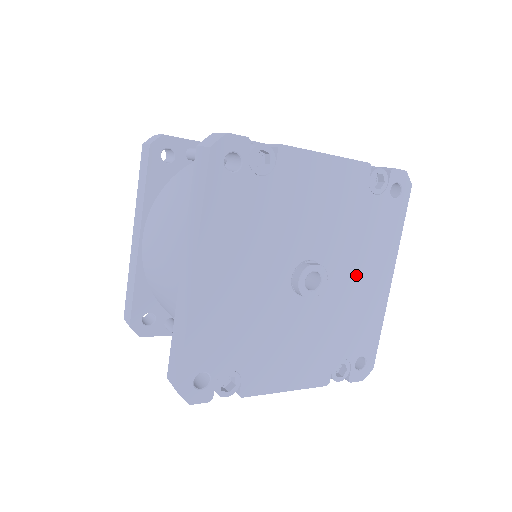
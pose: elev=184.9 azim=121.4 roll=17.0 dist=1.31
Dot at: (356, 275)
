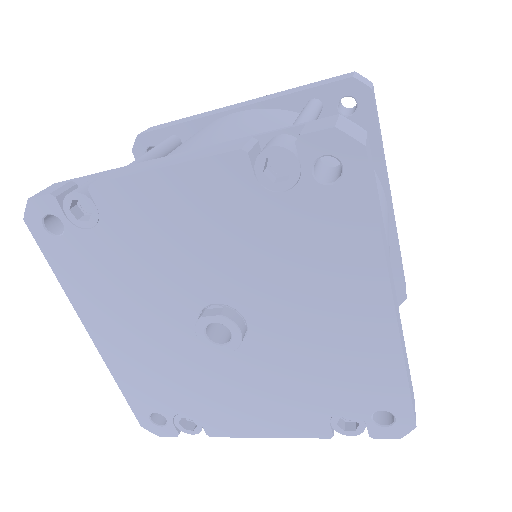
Dot at: (308, 311)
